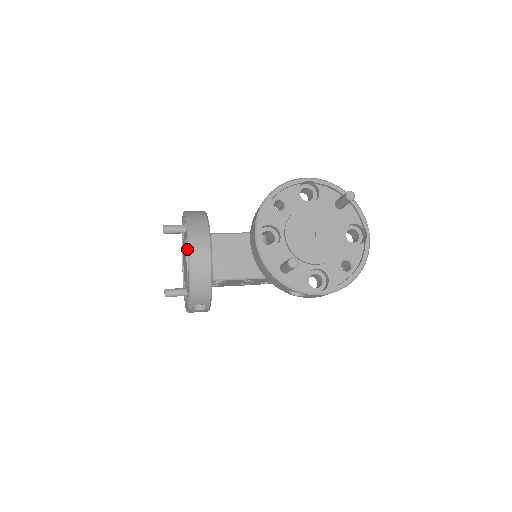
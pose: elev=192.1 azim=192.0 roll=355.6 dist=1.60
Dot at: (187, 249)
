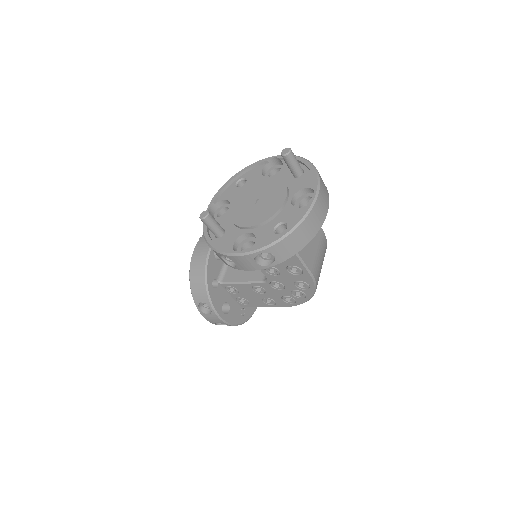
Dot at: occluded
